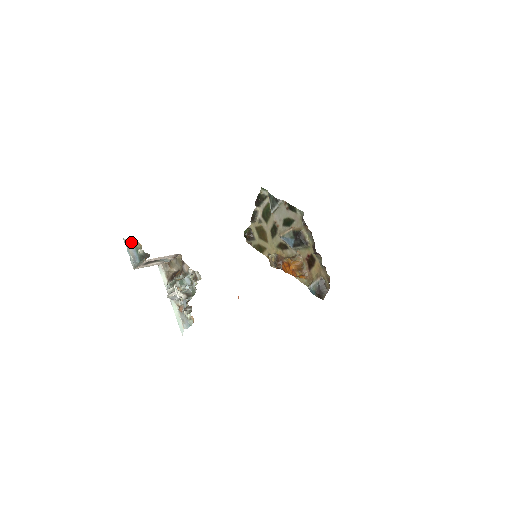
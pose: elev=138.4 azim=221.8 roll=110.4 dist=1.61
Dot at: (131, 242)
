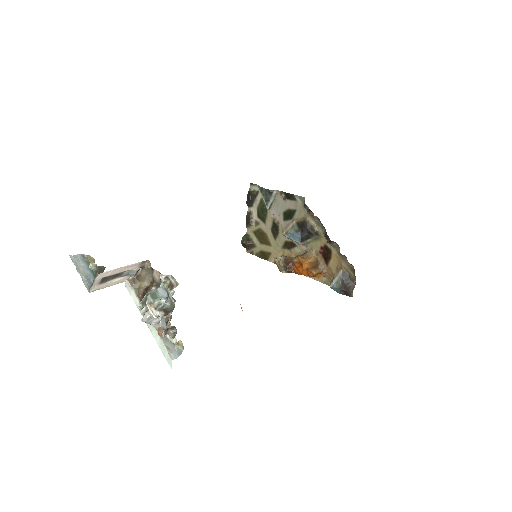
Dot at: (81, 258)
